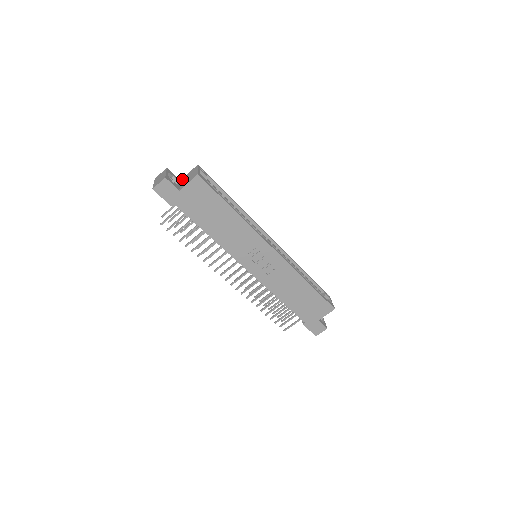
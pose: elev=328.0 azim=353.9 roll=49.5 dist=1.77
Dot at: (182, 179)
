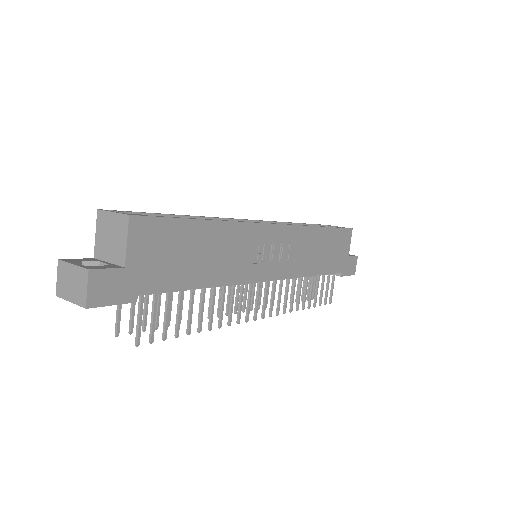
Dot at: (96, 253)
